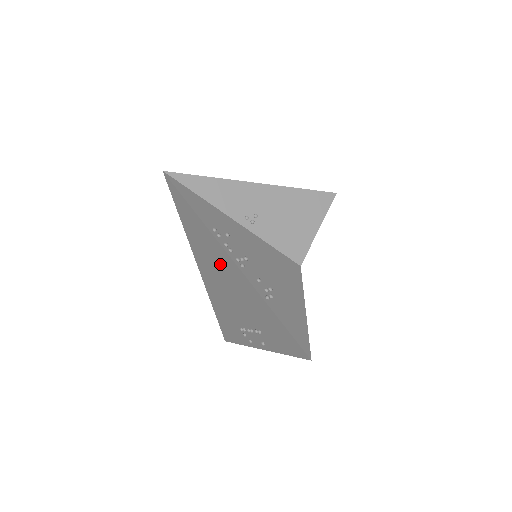
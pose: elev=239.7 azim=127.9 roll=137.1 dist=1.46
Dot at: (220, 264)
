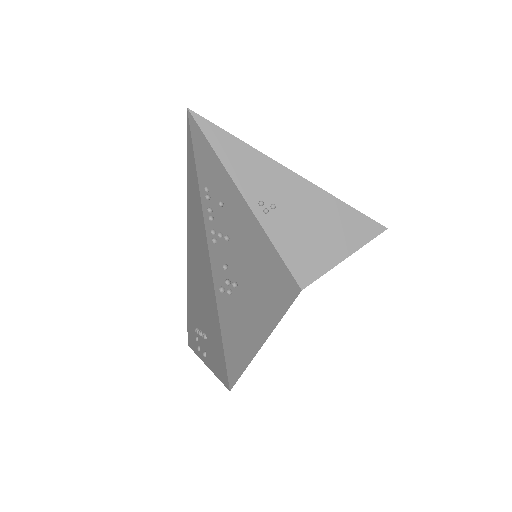
Dot at: (198, 235)
